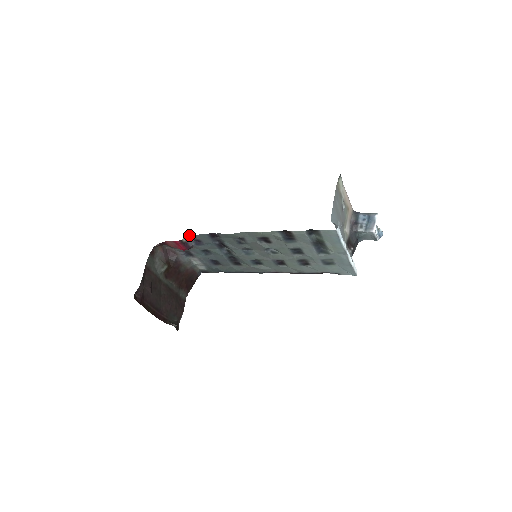
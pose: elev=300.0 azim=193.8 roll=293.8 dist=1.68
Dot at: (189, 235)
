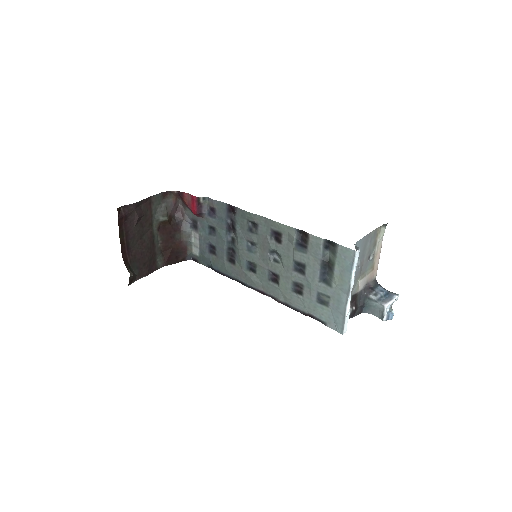
Dot at: (209, 198)
